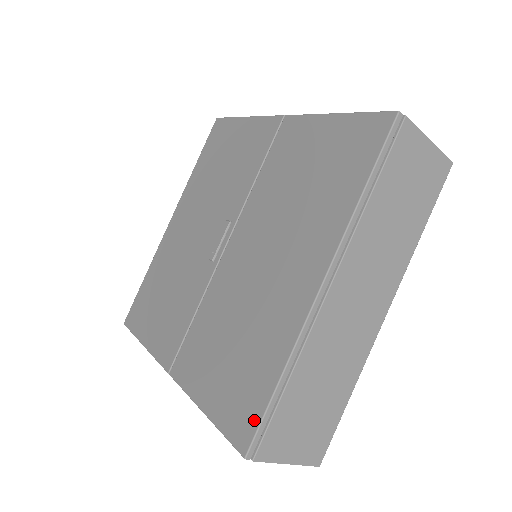
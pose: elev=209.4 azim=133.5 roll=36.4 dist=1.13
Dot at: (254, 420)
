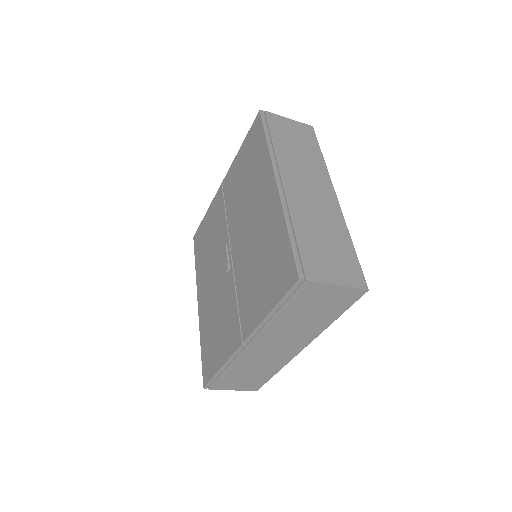
Dot at: (291, 261)
